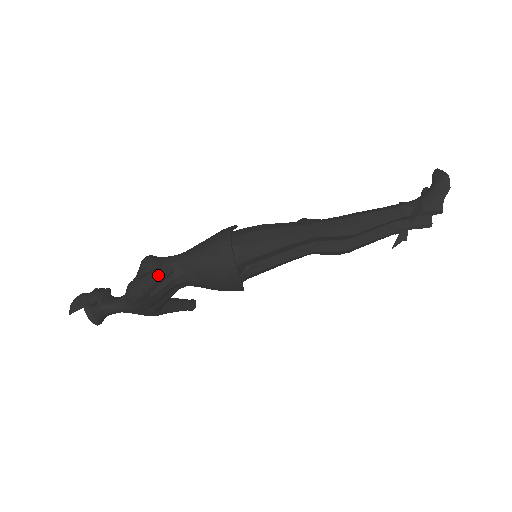
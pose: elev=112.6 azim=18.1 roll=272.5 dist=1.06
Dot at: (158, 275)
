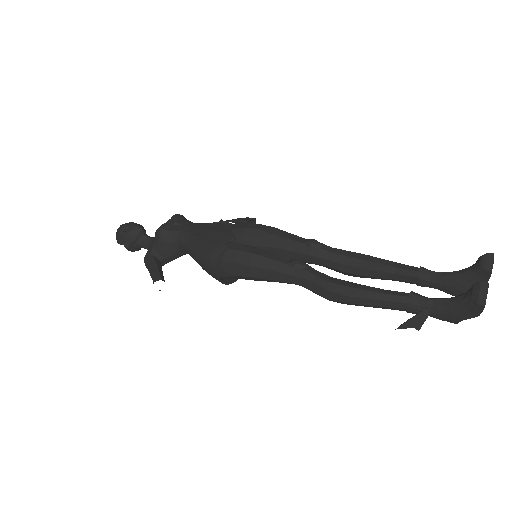
Dot at: occluded
